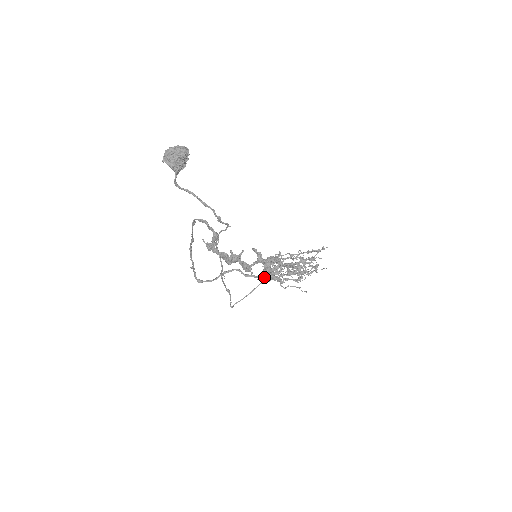
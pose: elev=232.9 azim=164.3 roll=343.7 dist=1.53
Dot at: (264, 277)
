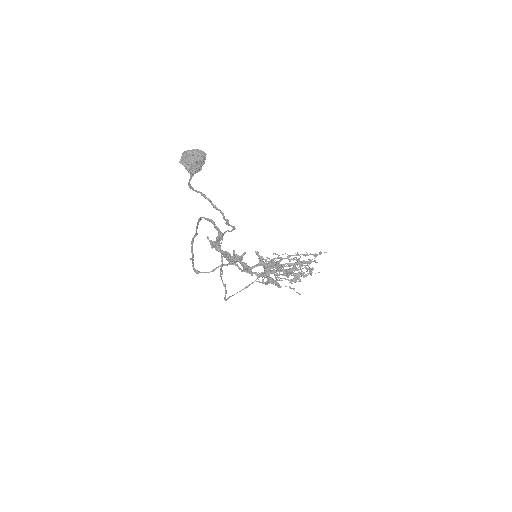
Dot at: (260, 274)
